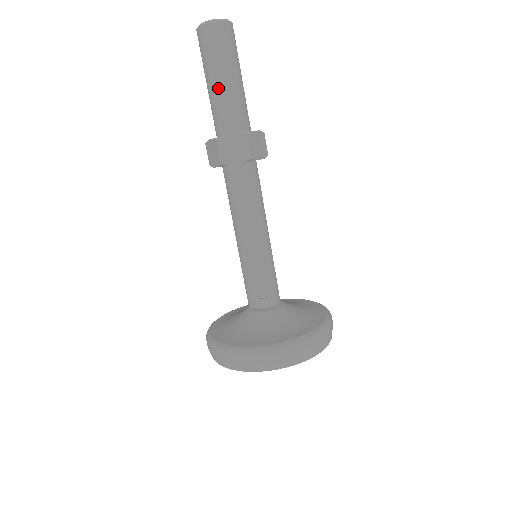
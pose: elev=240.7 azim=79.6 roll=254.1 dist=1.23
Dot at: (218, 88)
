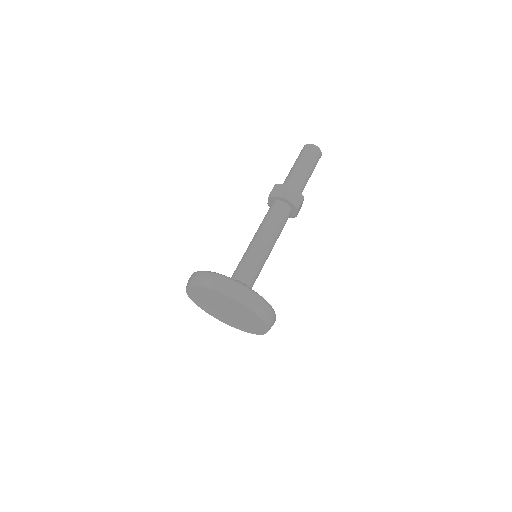
Dot at: (303, 170)
